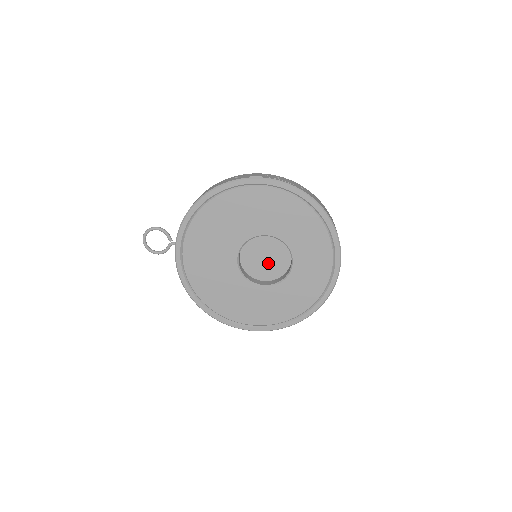
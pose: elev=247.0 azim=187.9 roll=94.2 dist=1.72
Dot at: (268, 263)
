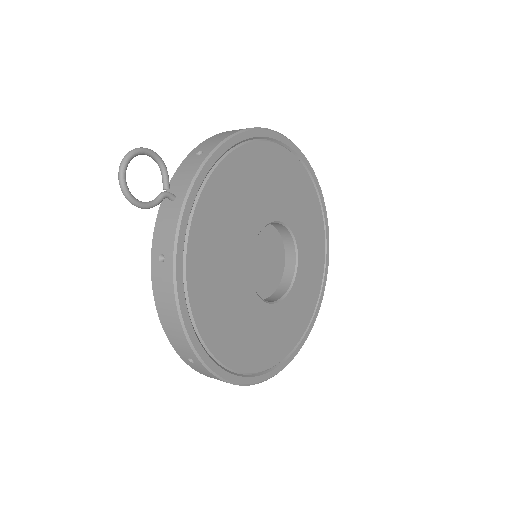
Dot at: (264, 271)
